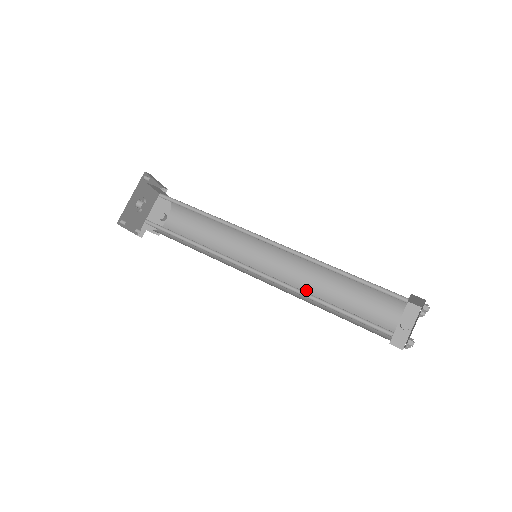
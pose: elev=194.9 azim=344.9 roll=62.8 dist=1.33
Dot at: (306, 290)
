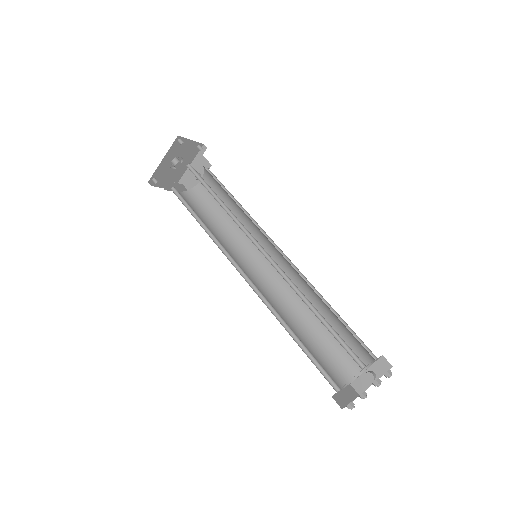
Dot at: (295, 302)
